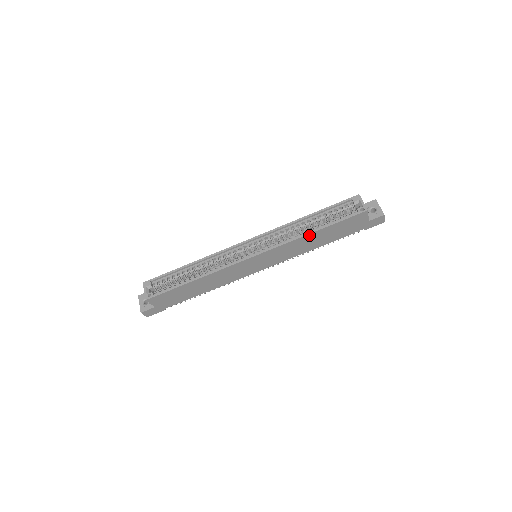
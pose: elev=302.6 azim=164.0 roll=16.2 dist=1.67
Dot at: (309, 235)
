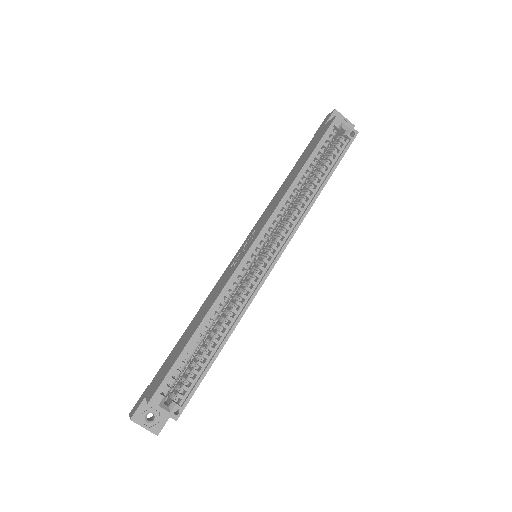
Dot at: (316, 196)
